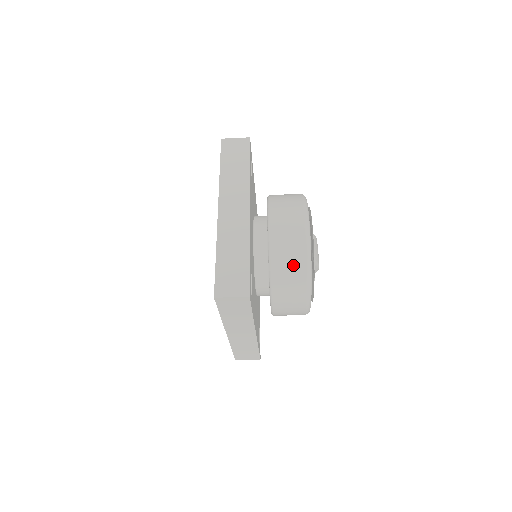
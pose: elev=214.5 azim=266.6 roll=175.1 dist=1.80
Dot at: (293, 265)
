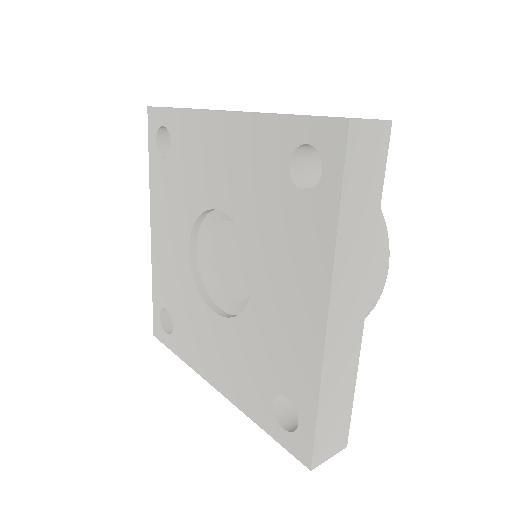
Dot at: occluded
